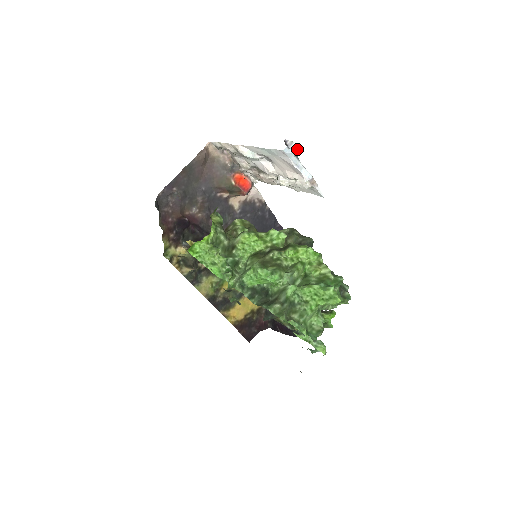
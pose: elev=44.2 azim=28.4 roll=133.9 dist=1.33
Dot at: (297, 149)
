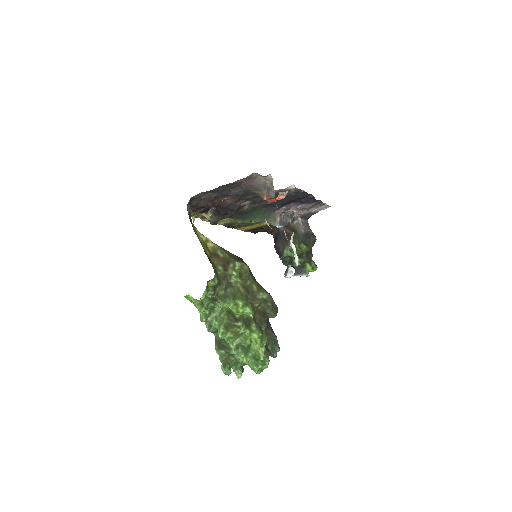
Dot at: occluded
